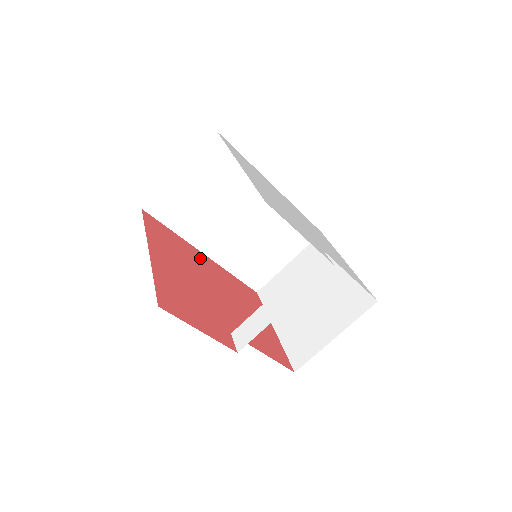
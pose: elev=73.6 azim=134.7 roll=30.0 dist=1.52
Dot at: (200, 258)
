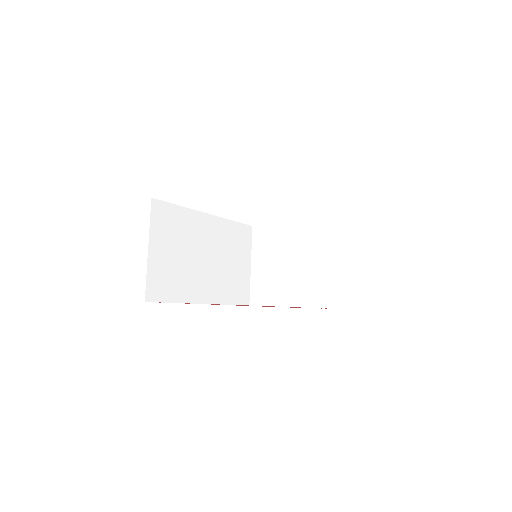
Dot at: occluded
